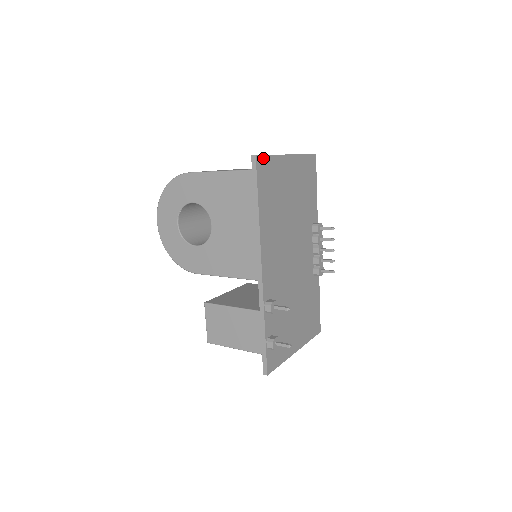
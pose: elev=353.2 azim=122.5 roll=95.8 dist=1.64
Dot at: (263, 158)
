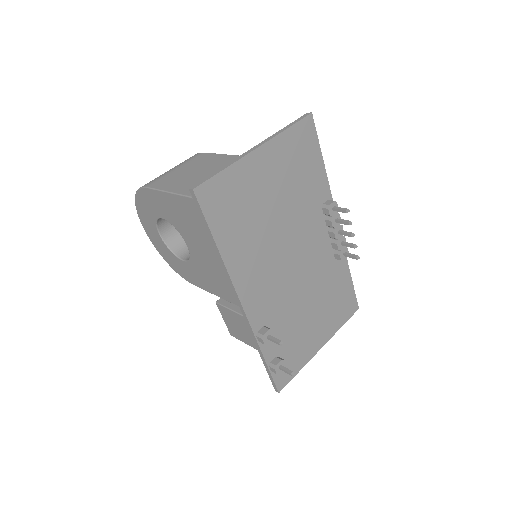
Dot at: (208, 184)
